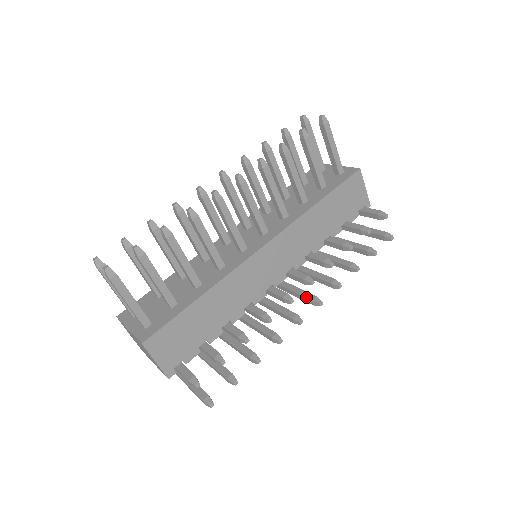
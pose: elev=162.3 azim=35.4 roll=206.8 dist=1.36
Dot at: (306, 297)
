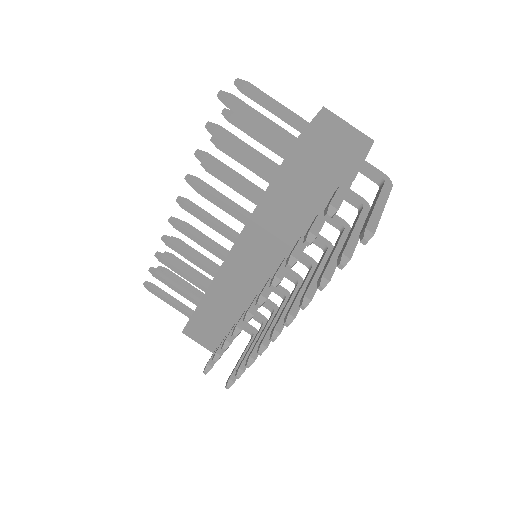
Dot at: occluded
